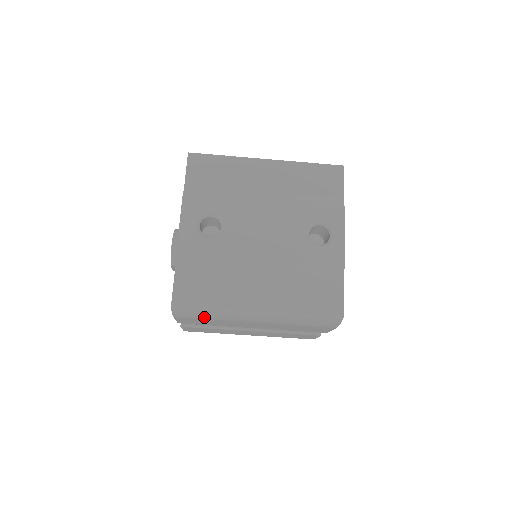
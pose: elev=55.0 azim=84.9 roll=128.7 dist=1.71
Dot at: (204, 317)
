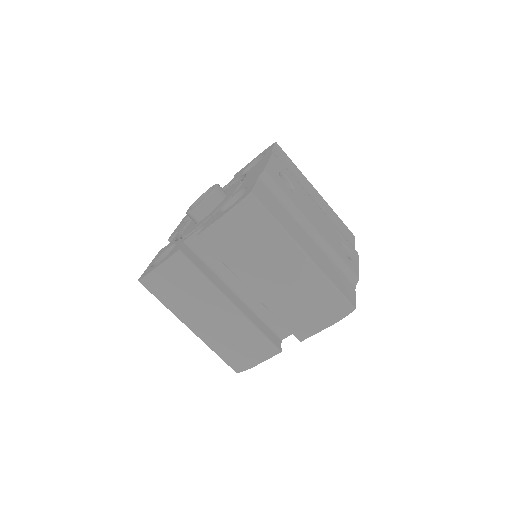
Dot at: (256, 229)
